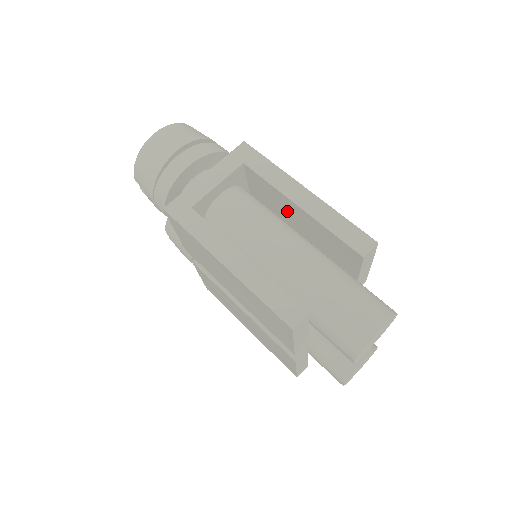
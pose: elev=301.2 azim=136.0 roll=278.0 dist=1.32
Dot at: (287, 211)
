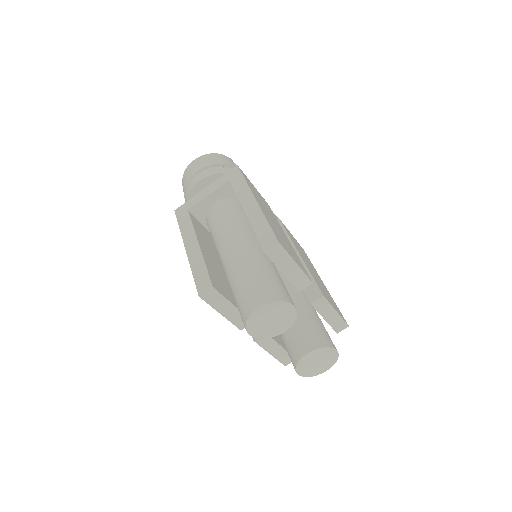
Dot at: occluded
